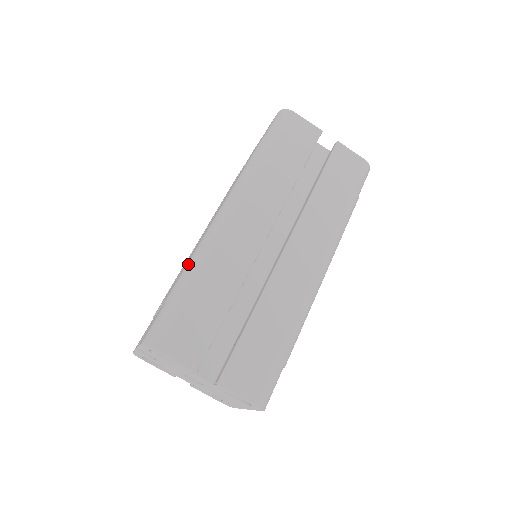
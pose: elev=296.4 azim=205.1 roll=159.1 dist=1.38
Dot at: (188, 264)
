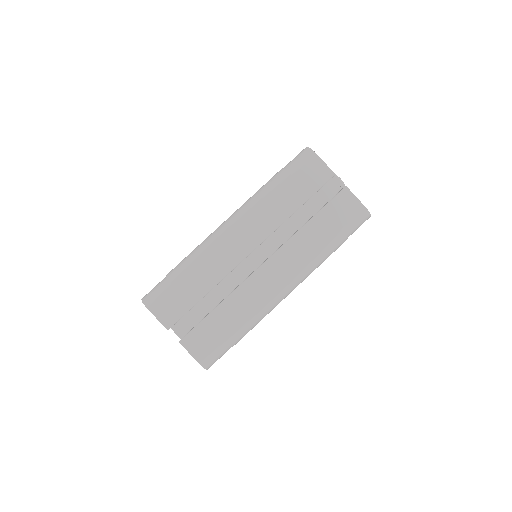
Dot at: (188, 256)
